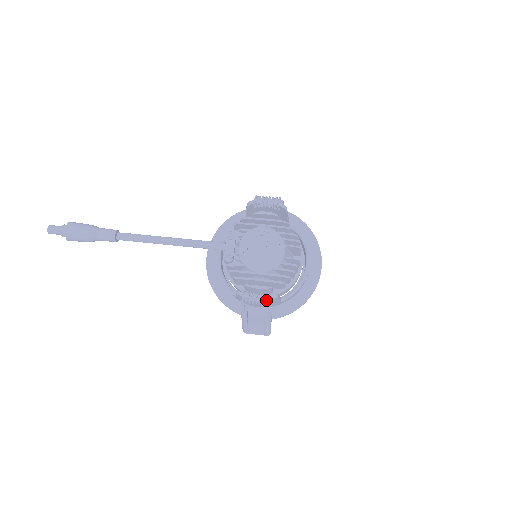
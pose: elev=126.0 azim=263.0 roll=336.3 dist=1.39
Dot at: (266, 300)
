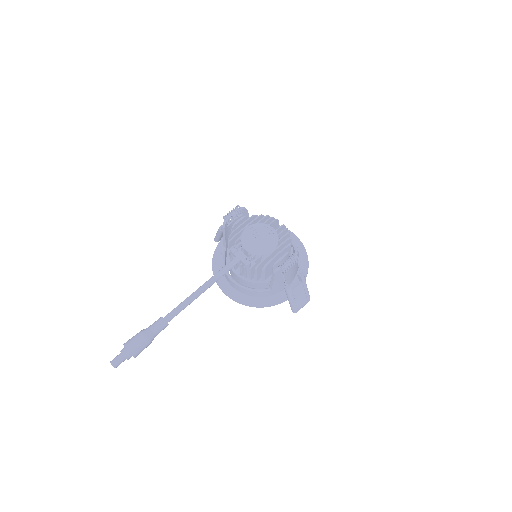
Dot at: (295, 258)
